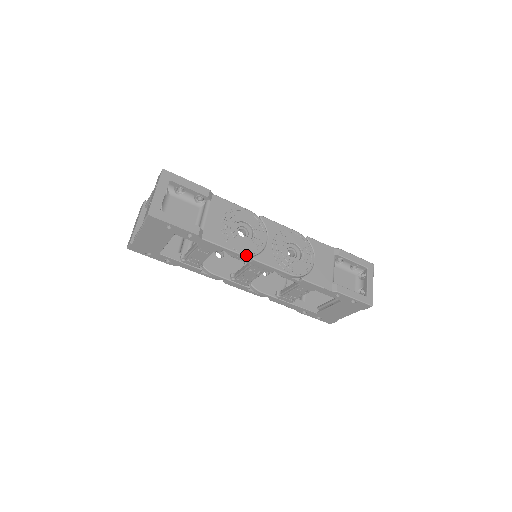
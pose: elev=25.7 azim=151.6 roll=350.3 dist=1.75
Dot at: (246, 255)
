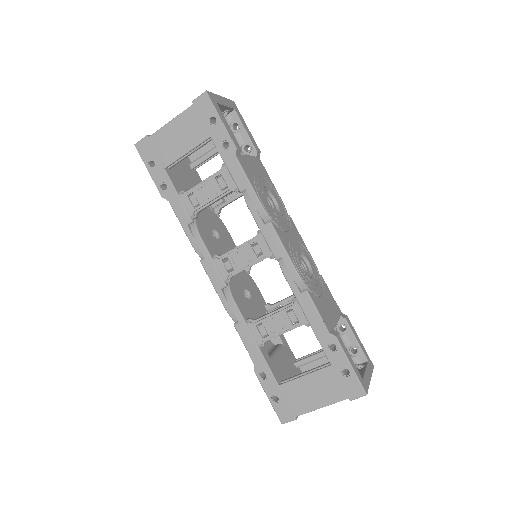
Dot at: (266, 211)
